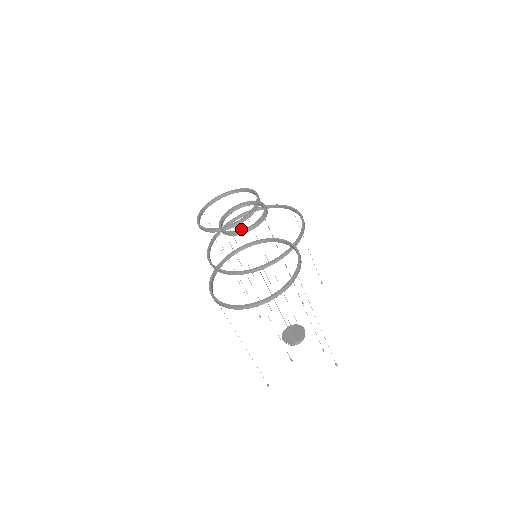
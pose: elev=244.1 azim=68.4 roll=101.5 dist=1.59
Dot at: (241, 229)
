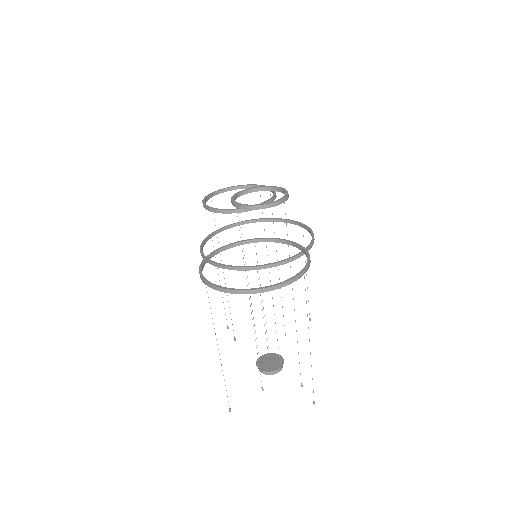
Dot at: (257, 204)
